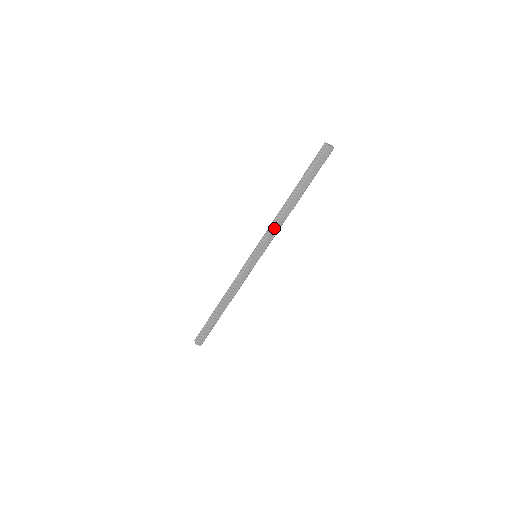
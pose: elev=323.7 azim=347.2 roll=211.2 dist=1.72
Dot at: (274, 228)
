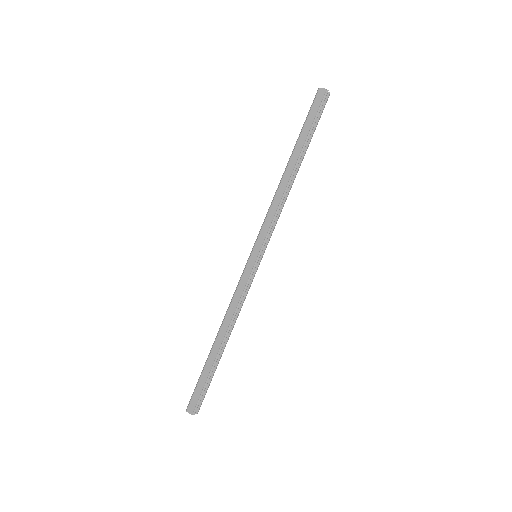
Dot at: (271, 208)
